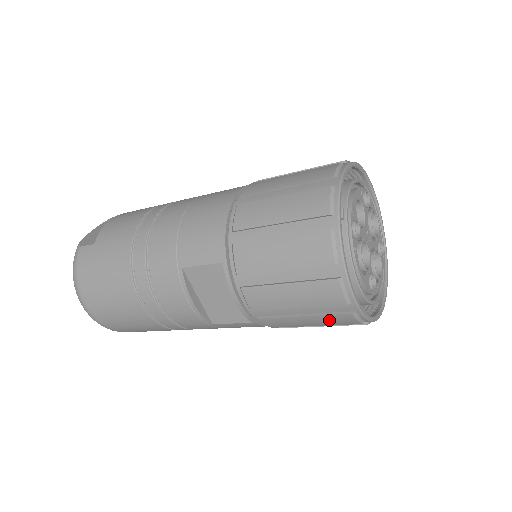
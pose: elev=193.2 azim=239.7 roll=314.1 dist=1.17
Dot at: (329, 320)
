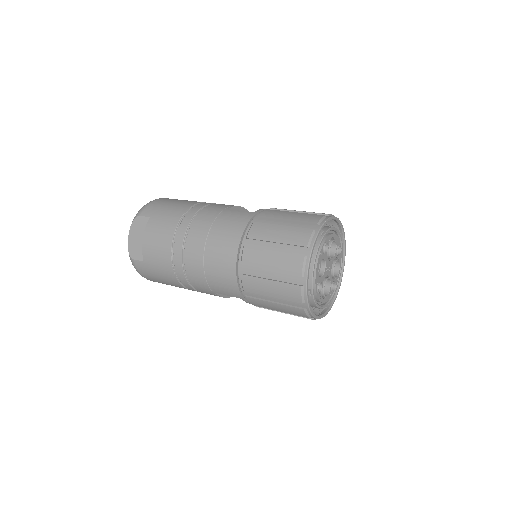
Dot at: occluded
